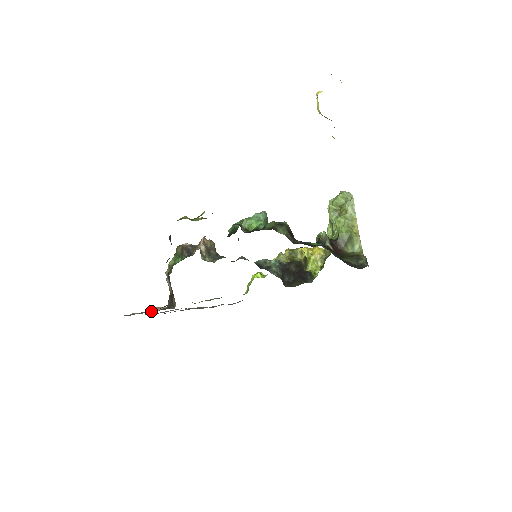
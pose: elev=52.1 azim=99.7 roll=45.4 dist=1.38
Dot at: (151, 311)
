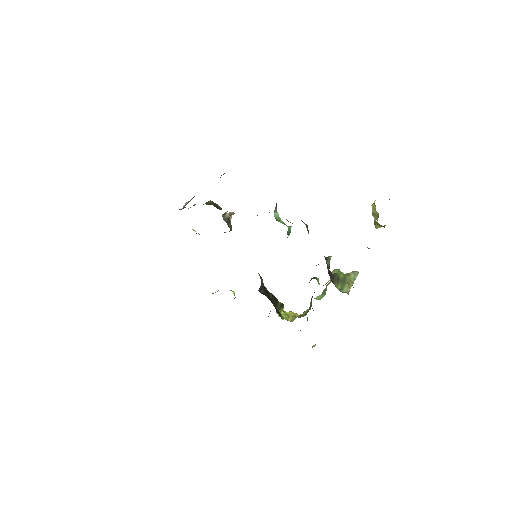
Dot at: occluded
